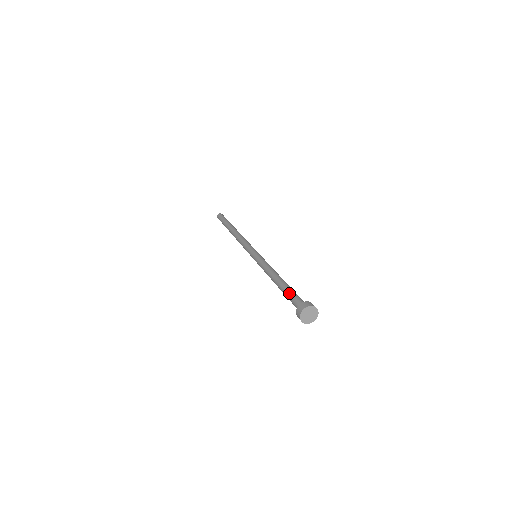
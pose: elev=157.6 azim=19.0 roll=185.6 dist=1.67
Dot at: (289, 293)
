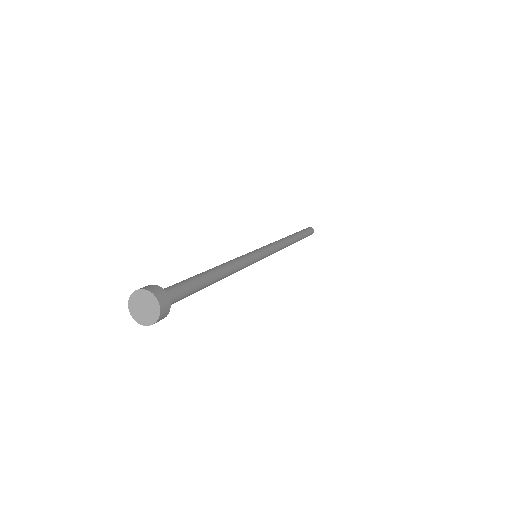
Dot at: (181, 281)
